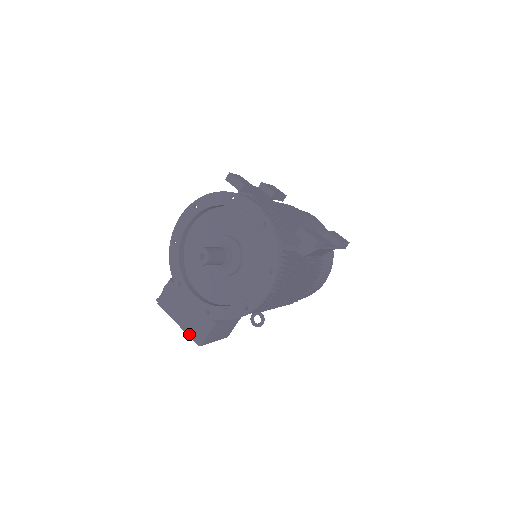
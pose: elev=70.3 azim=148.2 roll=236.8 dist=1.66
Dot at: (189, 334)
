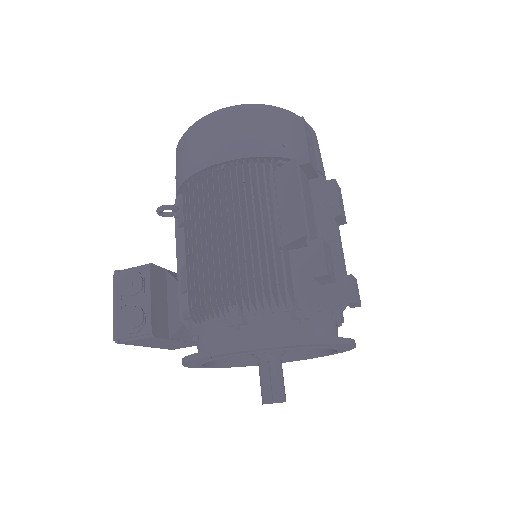
Dot at: occluded
